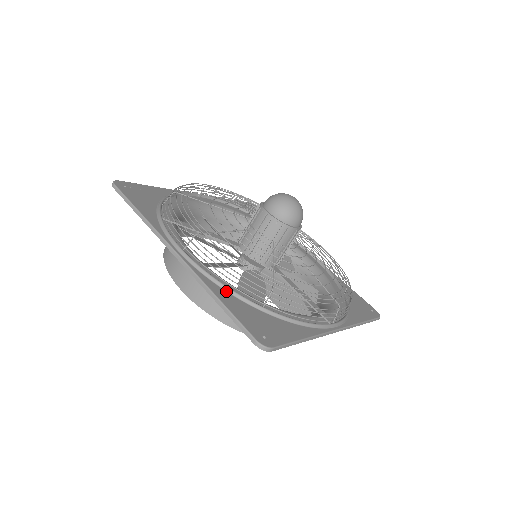
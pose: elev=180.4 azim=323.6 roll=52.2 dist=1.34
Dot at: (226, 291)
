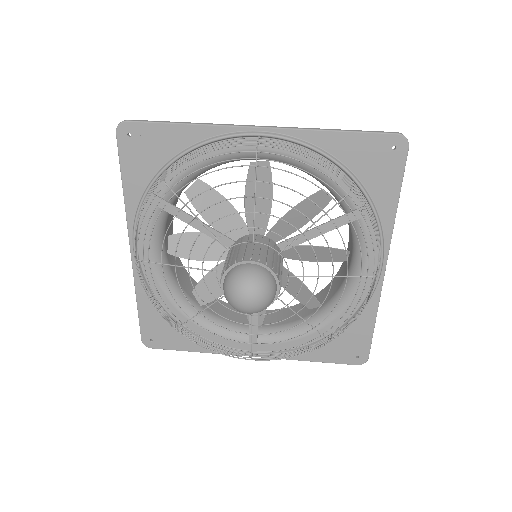
Dot at: (152, 298)
